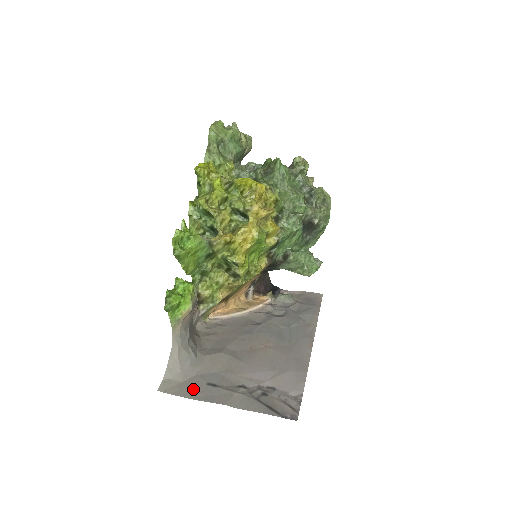
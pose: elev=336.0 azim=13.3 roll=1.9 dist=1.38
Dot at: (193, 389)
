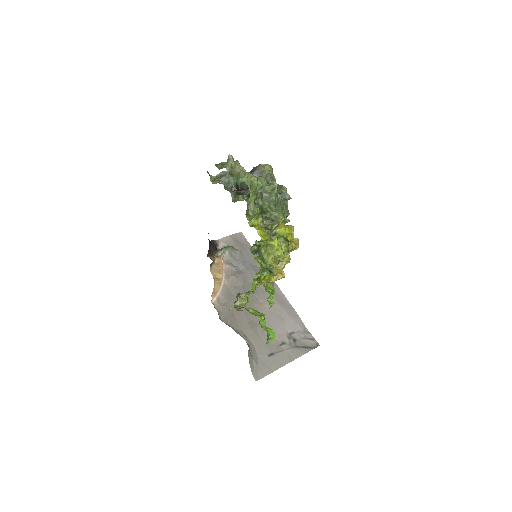
Dot at: (267, 365)
